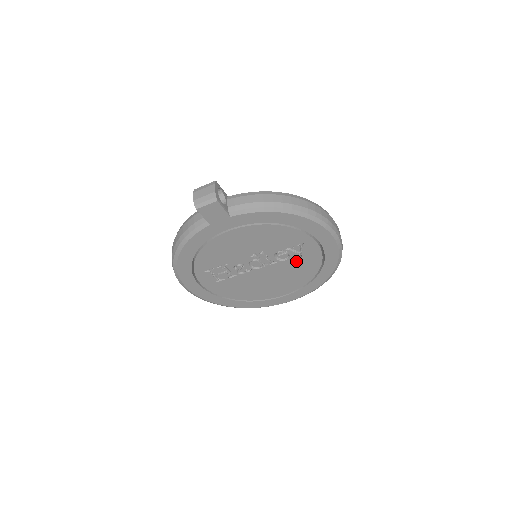
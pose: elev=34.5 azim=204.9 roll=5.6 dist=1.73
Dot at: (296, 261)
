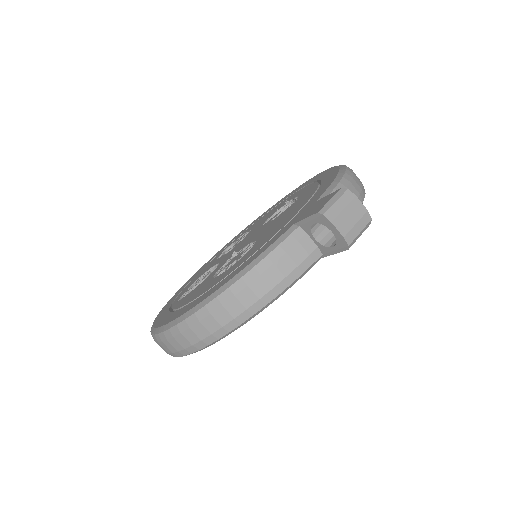
Dot at: occluded
